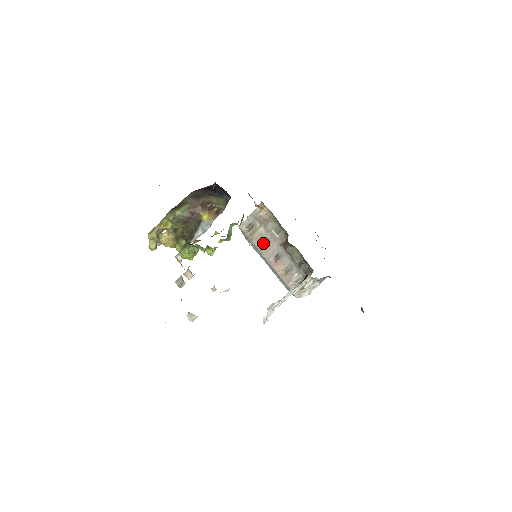
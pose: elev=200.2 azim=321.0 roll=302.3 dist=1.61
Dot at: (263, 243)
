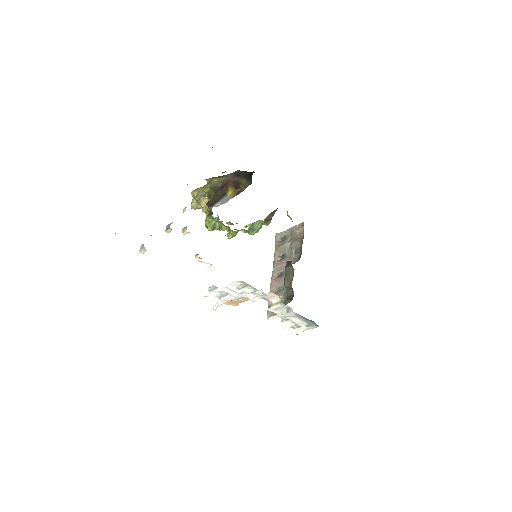
Dot at: (282, 258)
